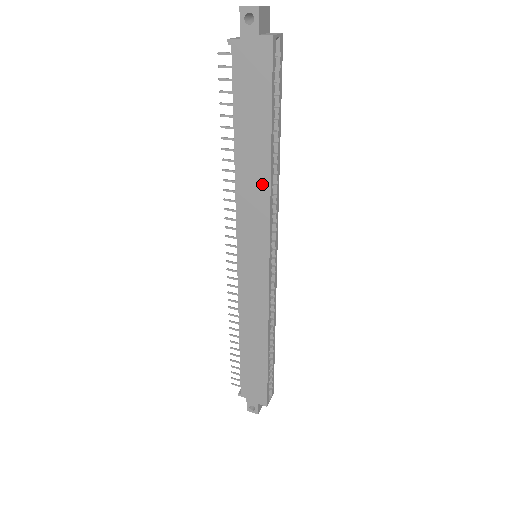
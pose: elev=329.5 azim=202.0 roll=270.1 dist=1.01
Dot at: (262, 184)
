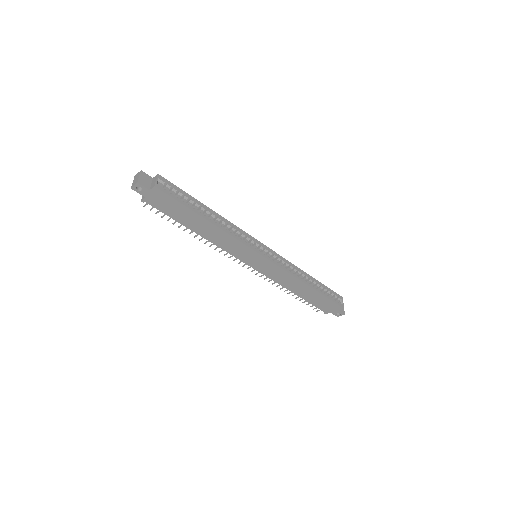
Dot at: (220, 233)
